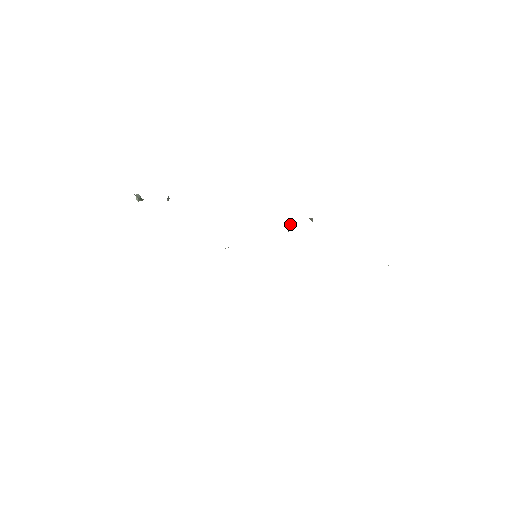
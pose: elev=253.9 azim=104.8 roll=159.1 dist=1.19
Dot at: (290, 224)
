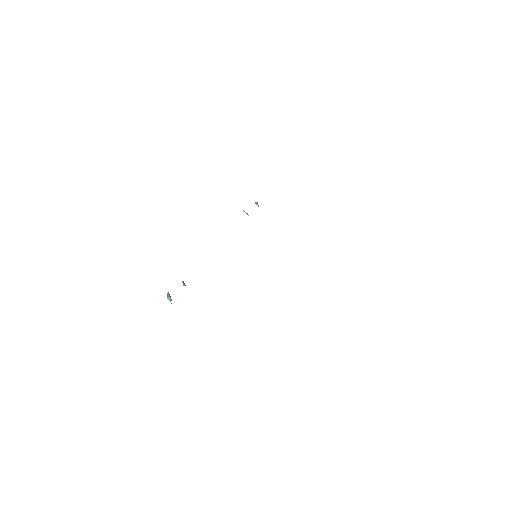
Dot at: occluded
